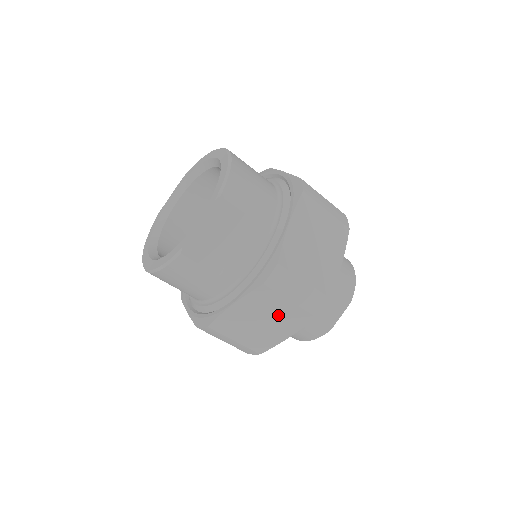
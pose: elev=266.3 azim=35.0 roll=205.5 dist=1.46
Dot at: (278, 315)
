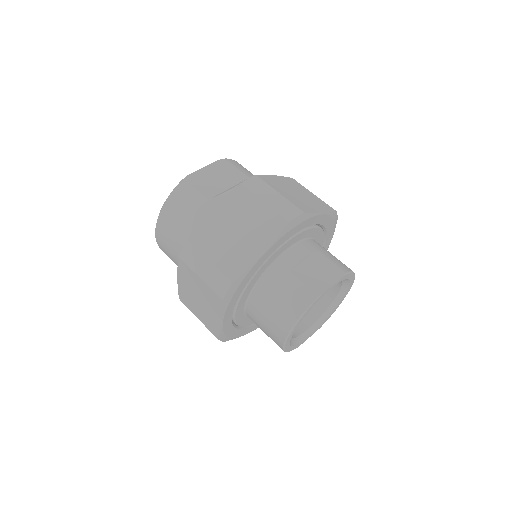
Dot at: (252, 221)
